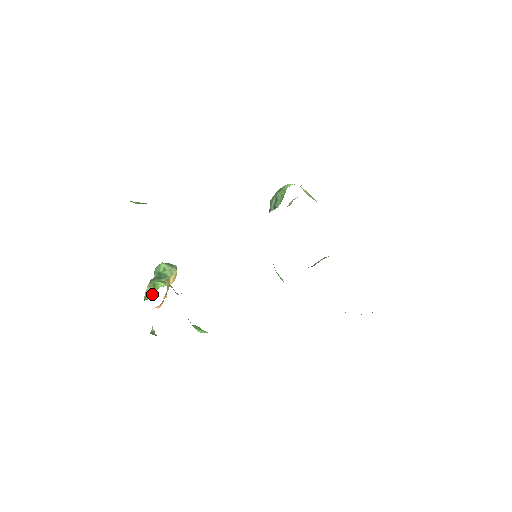
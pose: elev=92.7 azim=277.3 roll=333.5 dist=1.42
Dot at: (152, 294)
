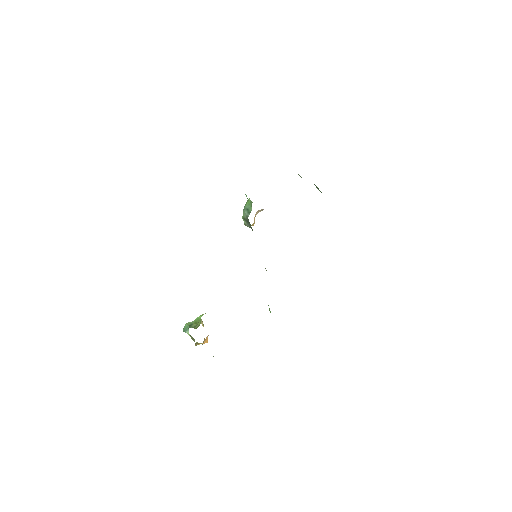
Dot at: (199, 323)
